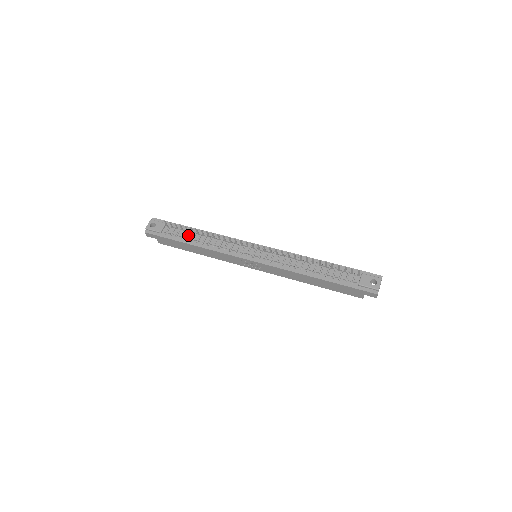
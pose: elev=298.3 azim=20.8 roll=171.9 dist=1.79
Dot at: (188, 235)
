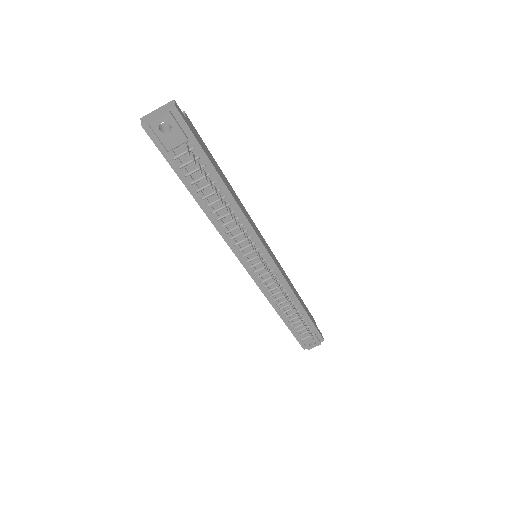
Dot at: (205, 188)
